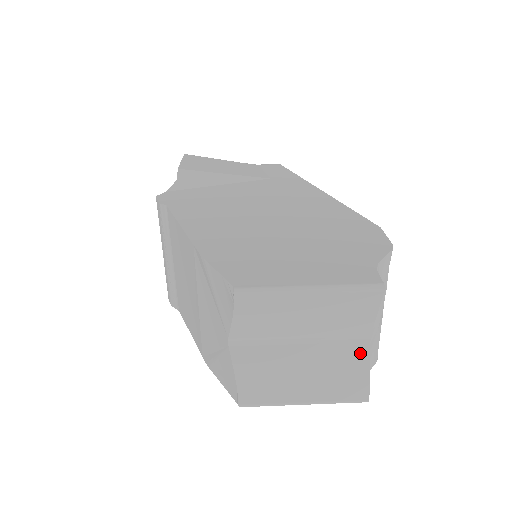
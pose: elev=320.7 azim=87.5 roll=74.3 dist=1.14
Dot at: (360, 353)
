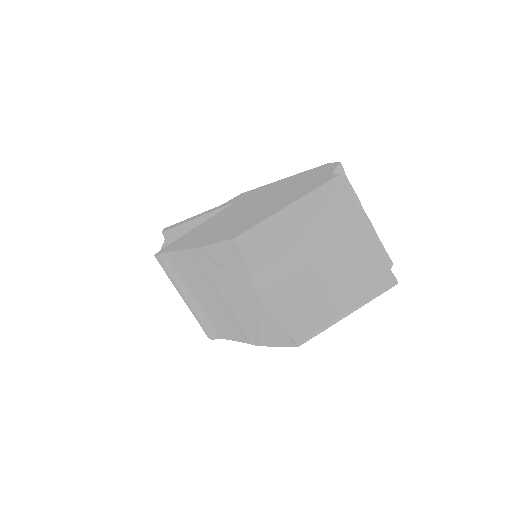
Dot at: (365, 247)
